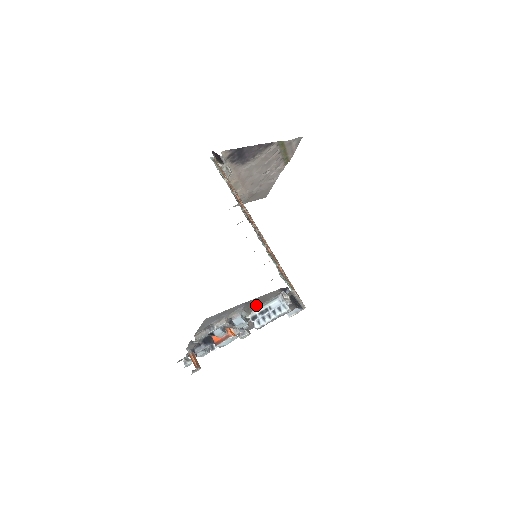
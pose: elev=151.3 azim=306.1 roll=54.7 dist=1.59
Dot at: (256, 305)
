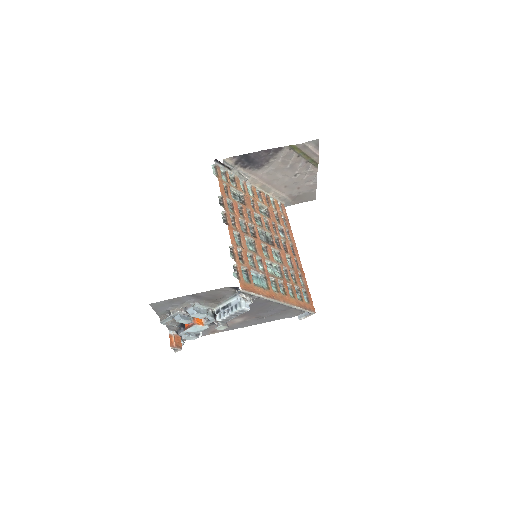
Dot at: (215, 300)
